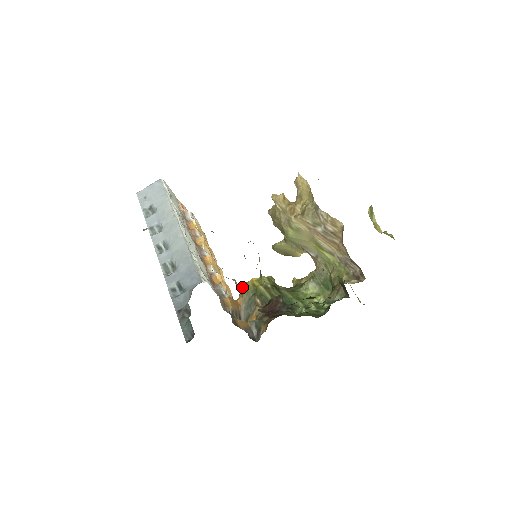
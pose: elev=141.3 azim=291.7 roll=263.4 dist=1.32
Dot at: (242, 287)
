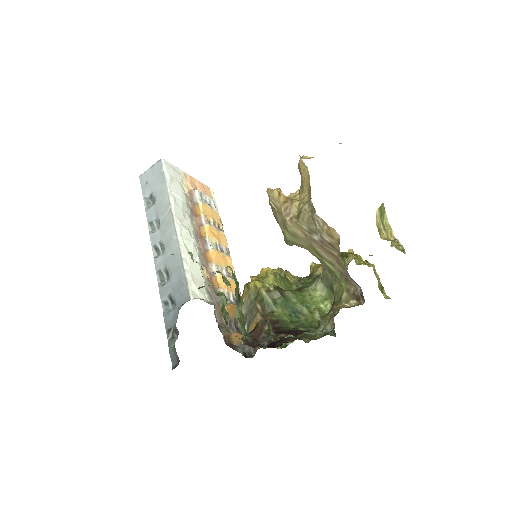
Dot at: (244, 288)
